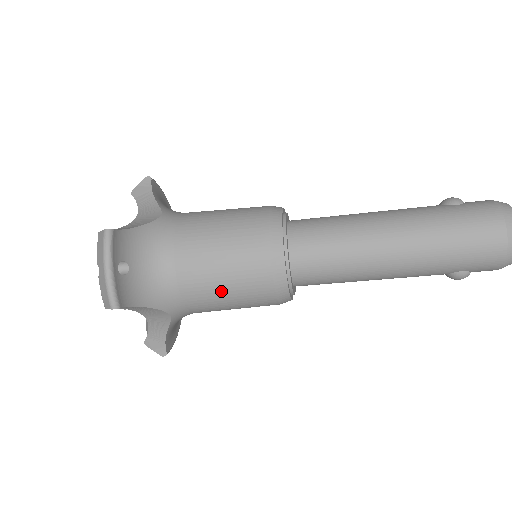
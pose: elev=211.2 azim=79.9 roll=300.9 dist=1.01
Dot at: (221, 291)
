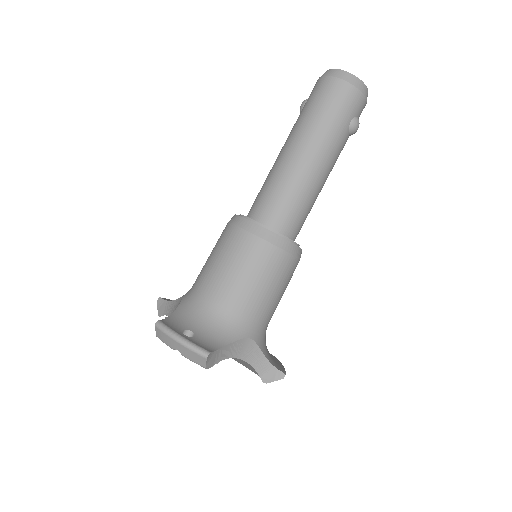
Dot at: (255, 286)
